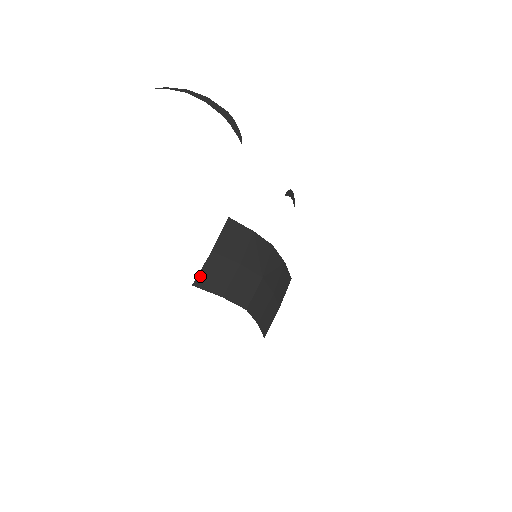
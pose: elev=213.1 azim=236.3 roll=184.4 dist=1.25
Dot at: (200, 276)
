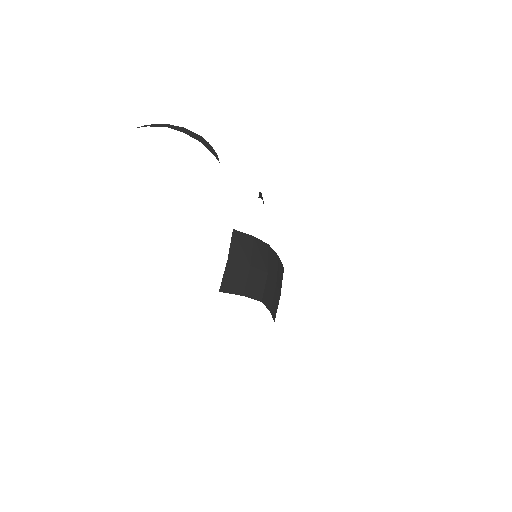
Dot at: (223, 283)
